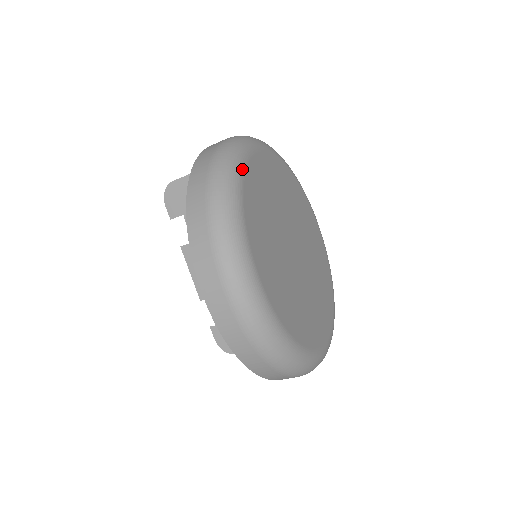
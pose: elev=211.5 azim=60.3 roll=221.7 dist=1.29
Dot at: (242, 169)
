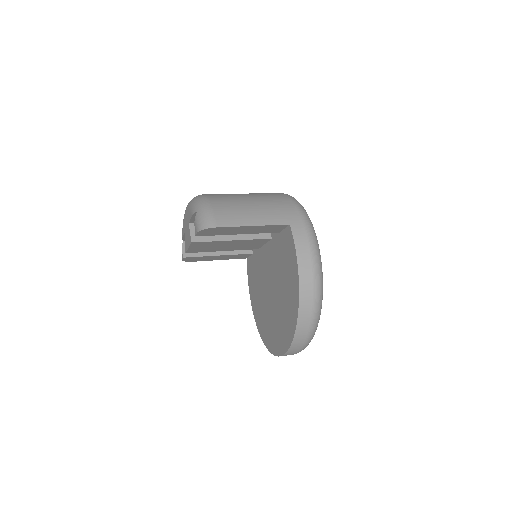
Dot at: occluded
